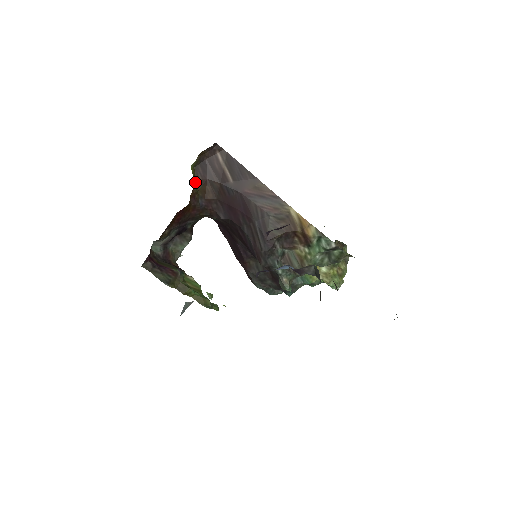
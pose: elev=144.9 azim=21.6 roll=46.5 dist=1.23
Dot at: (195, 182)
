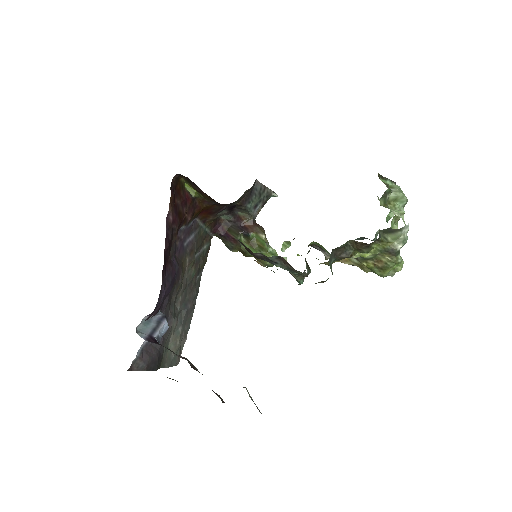
Dot at: (197, 192)
